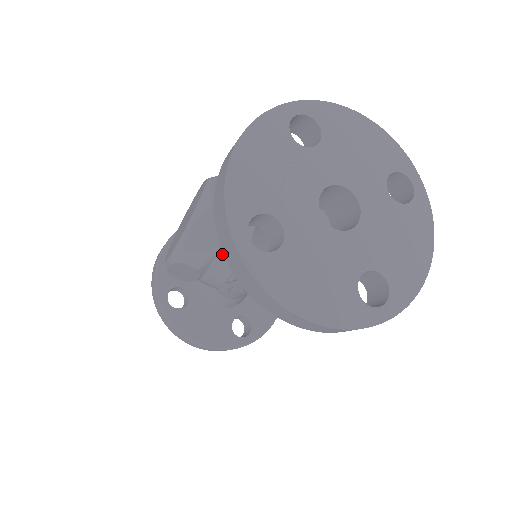
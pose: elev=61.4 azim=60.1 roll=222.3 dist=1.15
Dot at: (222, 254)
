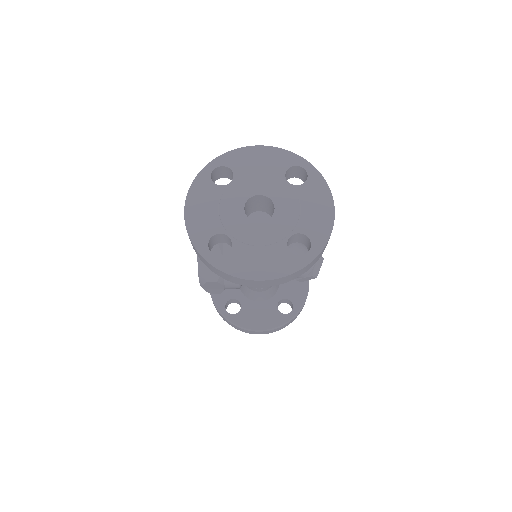
Dot at: occluded
